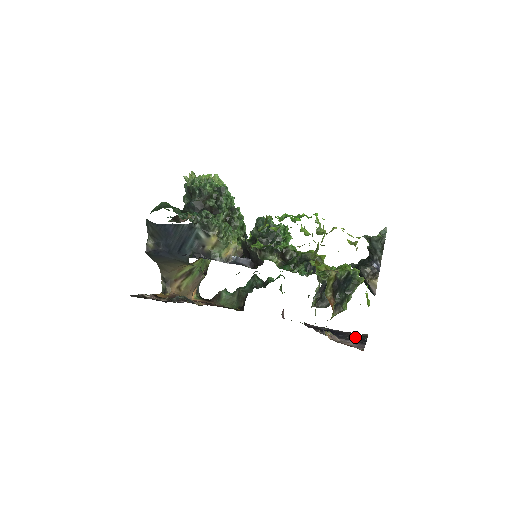
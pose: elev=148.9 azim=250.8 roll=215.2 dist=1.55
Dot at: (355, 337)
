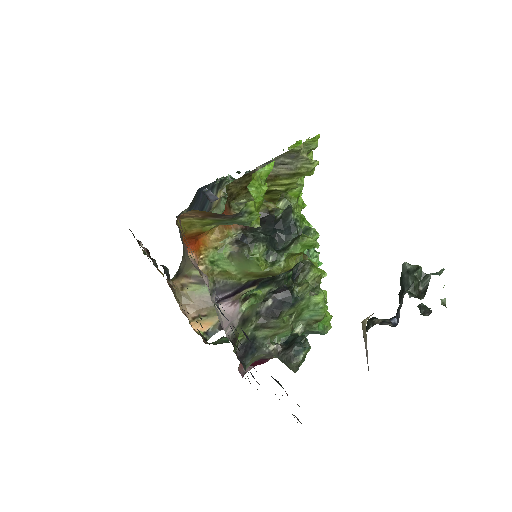
Dot at: occluded
